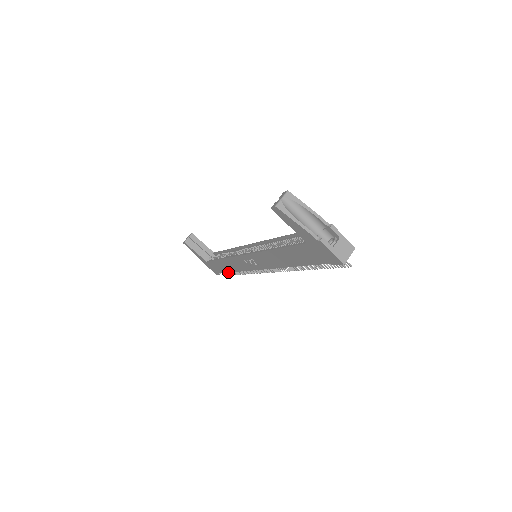
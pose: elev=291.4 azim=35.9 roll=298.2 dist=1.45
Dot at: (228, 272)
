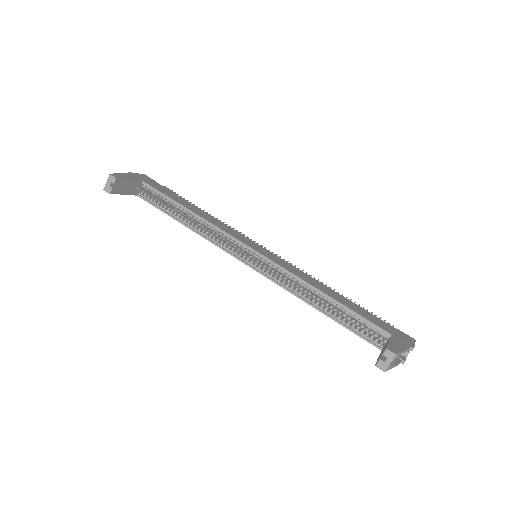
Dot at: occluded
